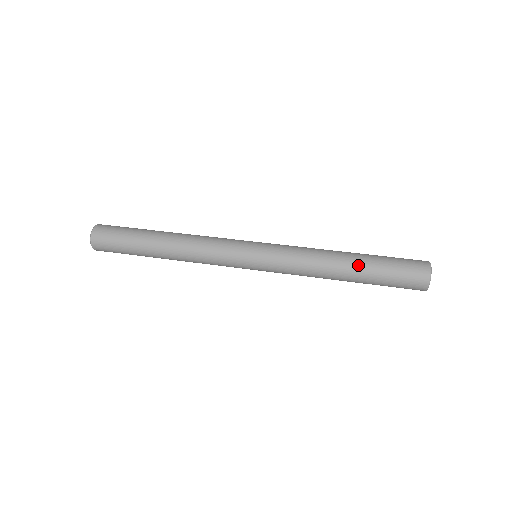
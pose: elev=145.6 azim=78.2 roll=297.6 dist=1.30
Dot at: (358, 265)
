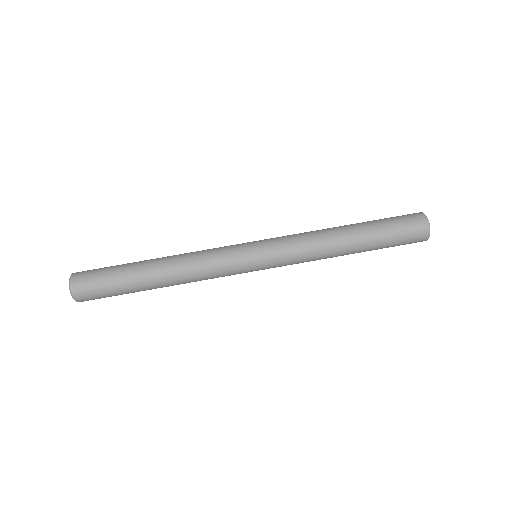
Dot at: (362, 243)
